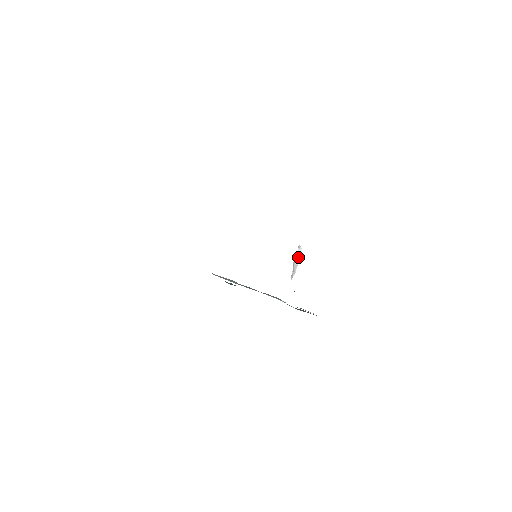
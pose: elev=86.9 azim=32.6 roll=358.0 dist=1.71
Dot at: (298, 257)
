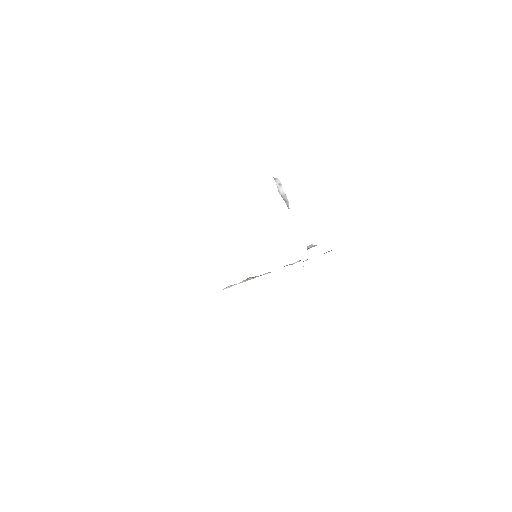
Dot at: (281, 188)
